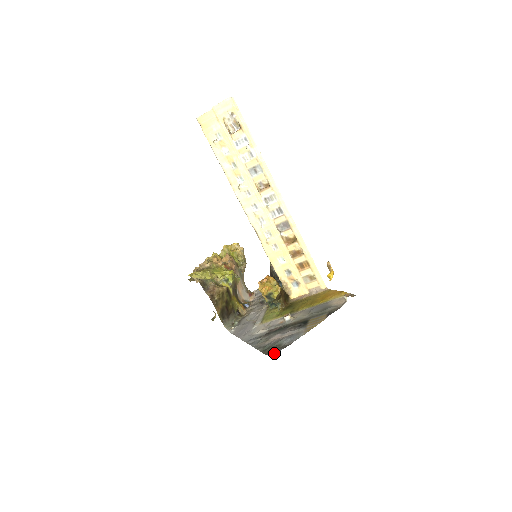
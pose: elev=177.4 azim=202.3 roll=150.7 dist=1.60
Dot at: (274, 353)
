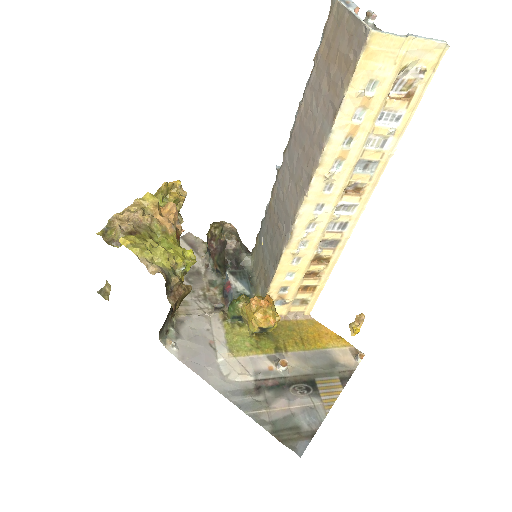
Dot at: (302, 448)
